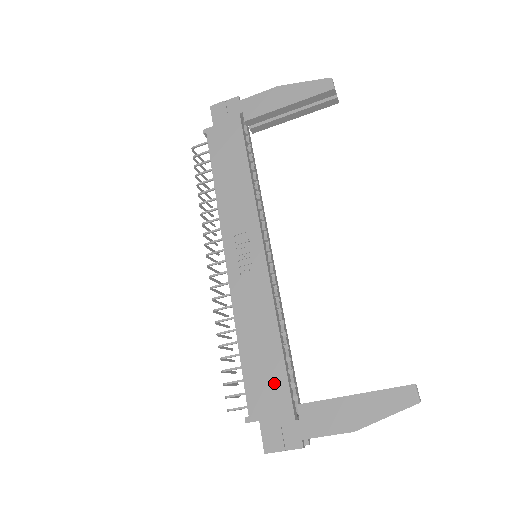
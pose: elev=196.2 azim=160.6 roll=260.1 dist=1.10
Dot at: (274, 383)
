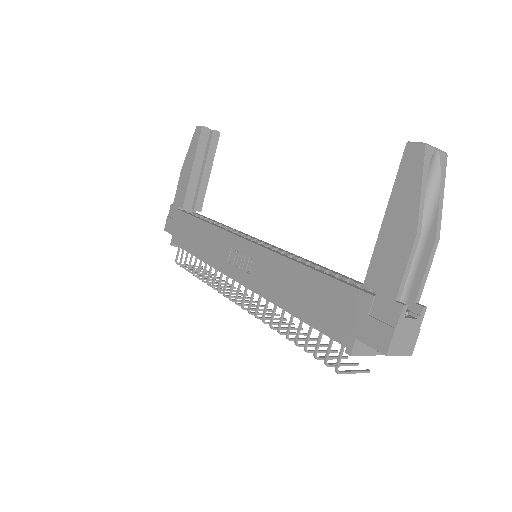
Dot at: (334, 298)
